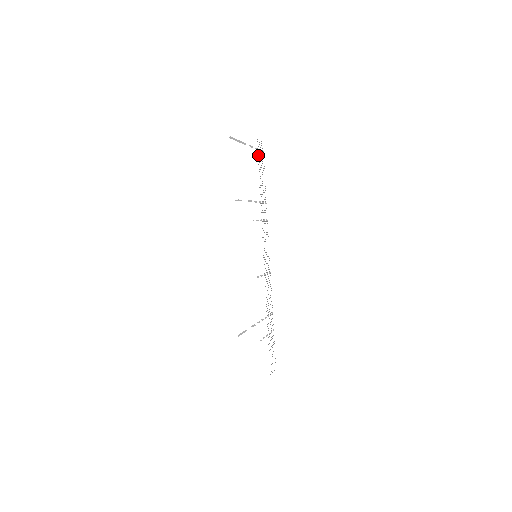
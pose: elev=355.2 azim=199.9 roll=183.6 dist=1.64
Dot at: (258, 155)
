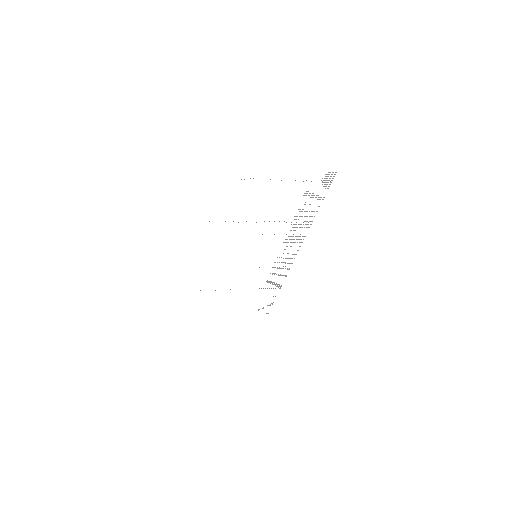
Dot at: occluded
